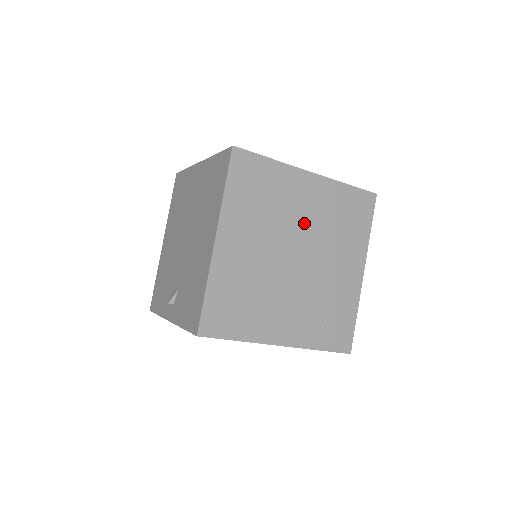
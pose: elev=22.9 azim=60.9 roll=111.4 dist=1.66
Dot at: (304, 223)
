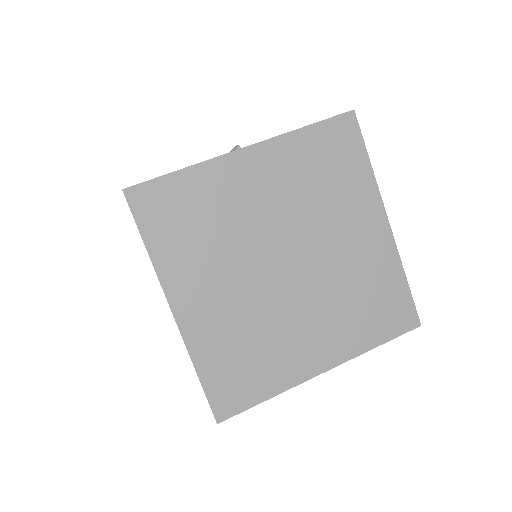
Dot at: occluded
